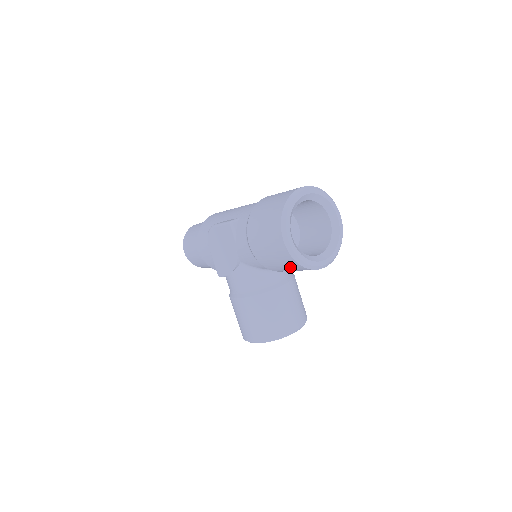
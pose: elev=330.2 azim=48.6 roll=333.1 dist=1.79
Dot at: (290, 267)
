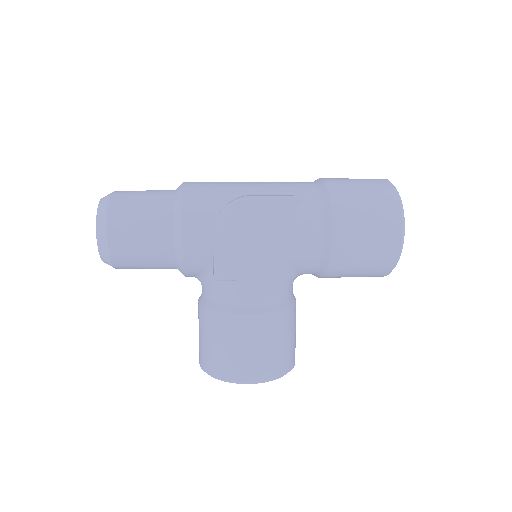
Dot at: (371, 270)
